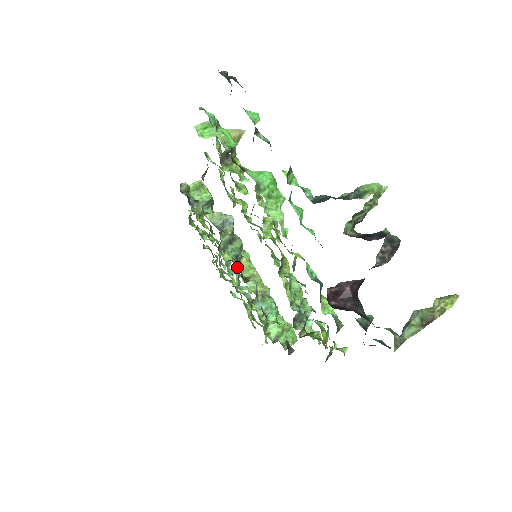
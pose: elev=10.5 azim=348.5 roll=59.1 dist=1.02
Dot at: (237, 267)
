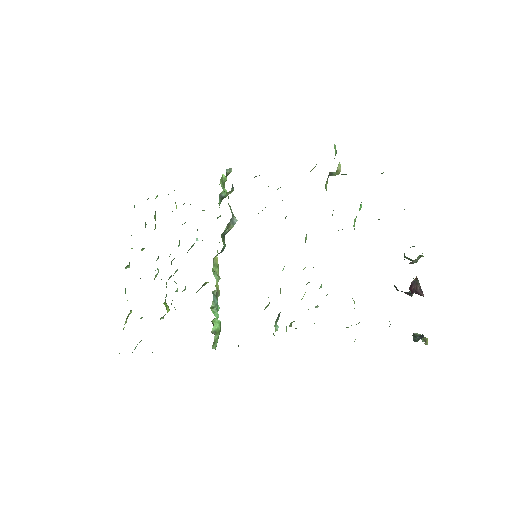
Dot at: occluded
